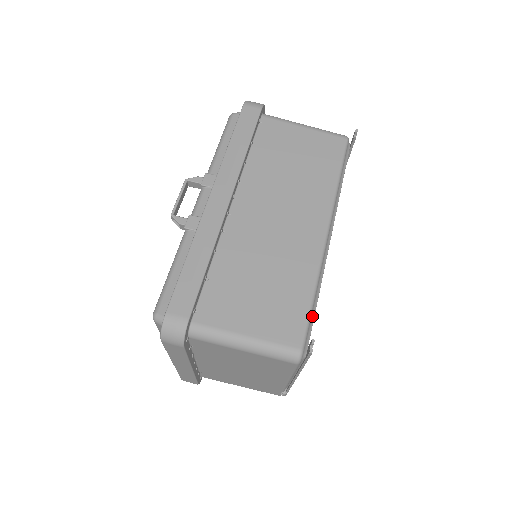
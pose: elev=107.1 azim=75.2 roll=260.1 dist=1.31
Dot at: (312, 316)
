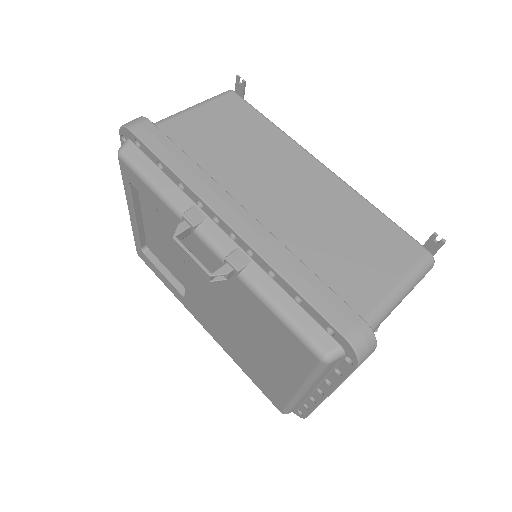
Dot at: (397, 227)
